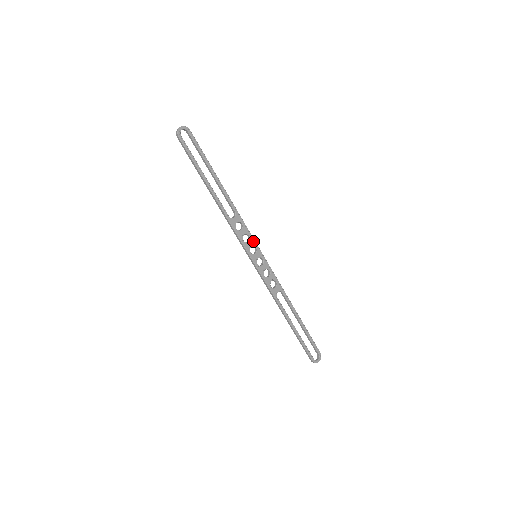
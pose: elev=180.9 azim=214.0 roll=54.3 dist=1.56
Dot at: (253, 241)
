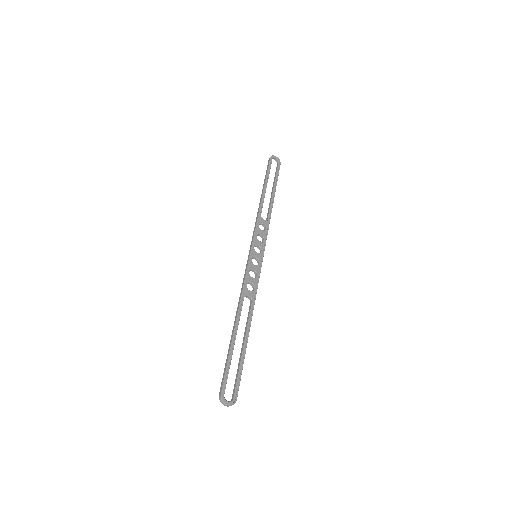
Dot at: (263, 246)
